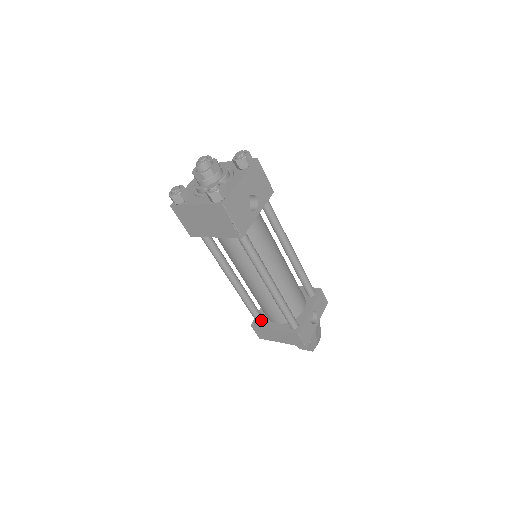
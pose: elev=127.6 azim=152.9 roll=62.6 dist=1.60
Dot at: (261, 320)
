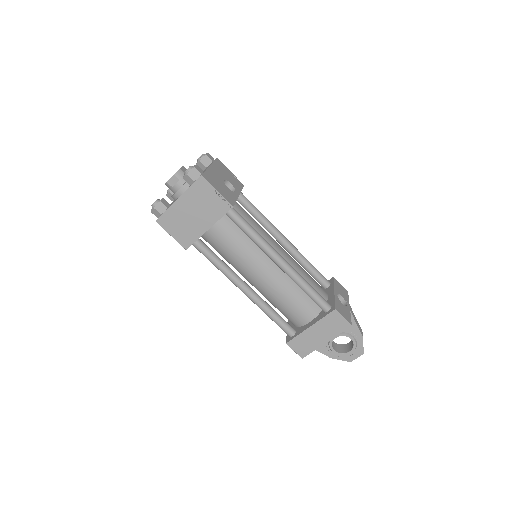
Dot at: (293, 331)
